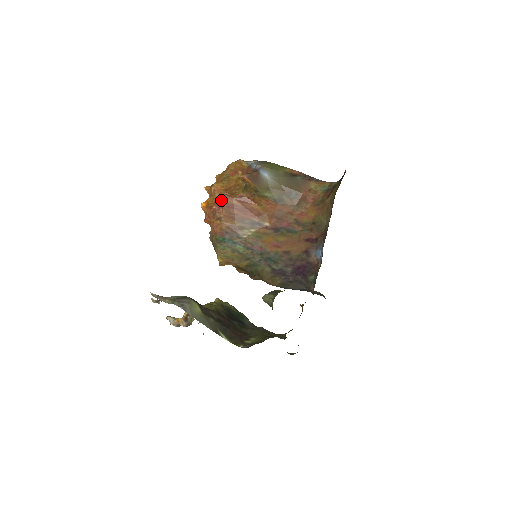
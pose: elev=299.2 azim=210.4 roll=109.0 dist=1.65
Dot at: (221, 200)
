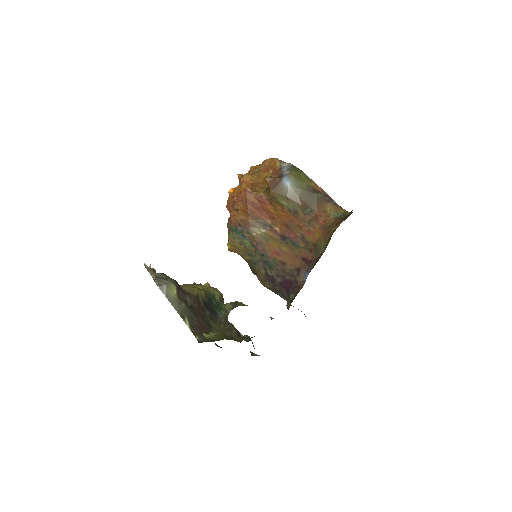
Dot at: (242, 194)
